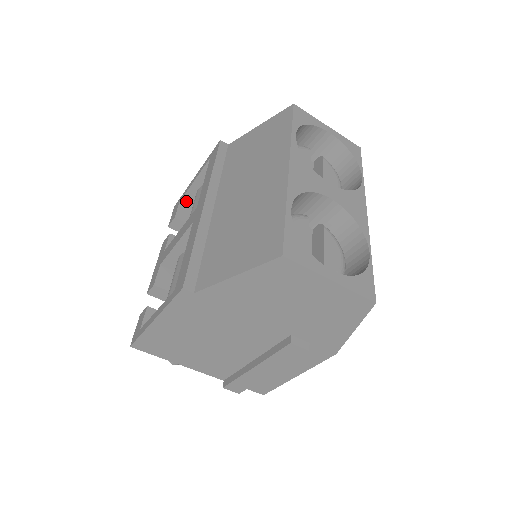
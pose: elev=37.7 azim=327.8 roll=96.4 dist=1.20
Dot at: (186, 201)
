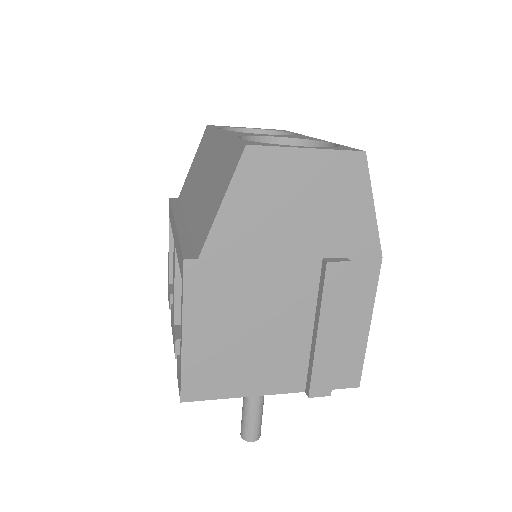
Dot at: occluded
